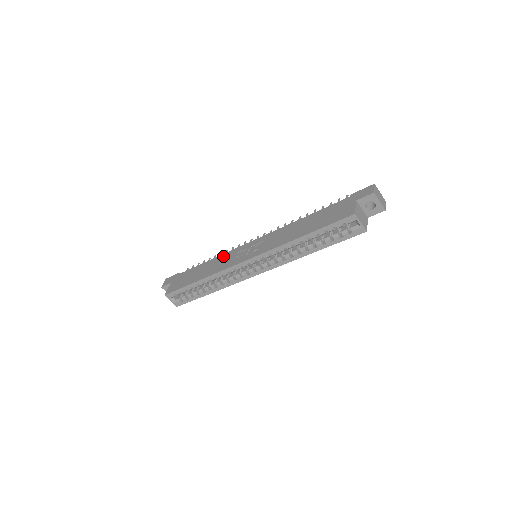
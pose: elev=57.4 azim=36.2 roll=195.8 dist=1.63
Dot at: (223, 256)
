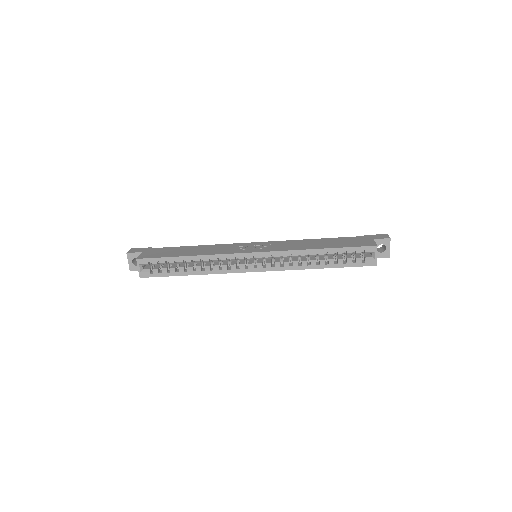
Dot at: (218, 245)
